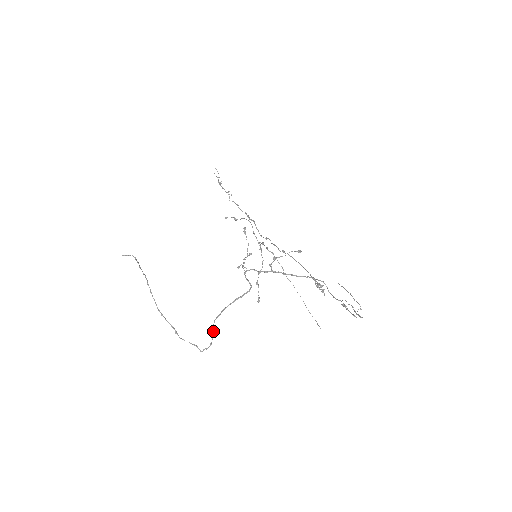
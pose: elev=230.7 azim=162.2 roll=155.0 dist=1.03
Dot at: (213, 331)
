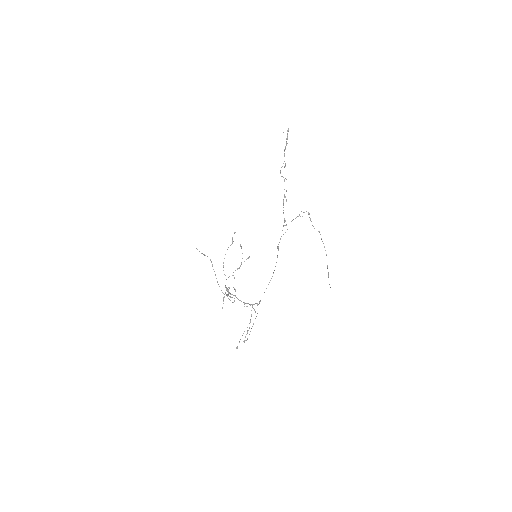
Dot at: (232, 297)
